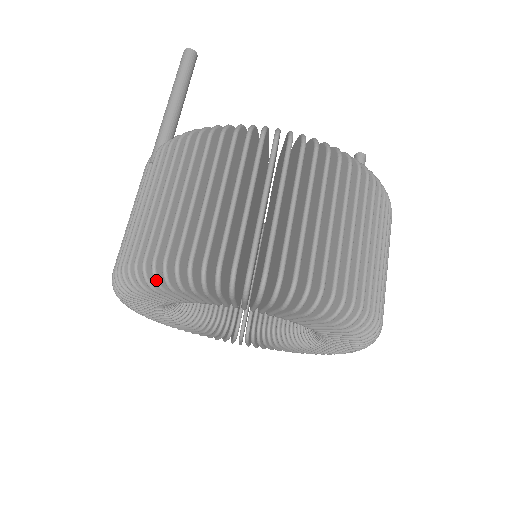
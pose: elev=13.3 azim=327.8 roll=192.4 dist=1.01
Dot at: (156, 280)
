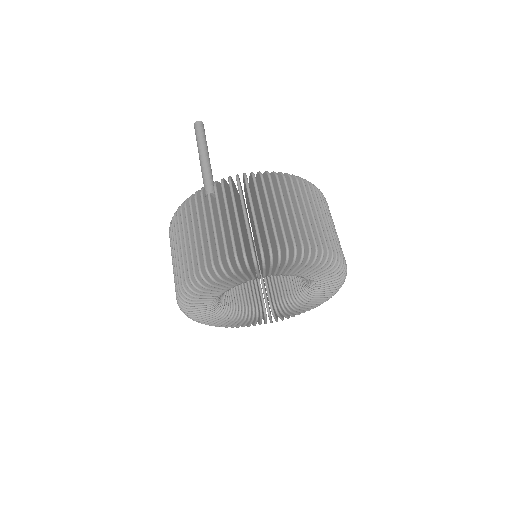
Dot at: (264, 260)
